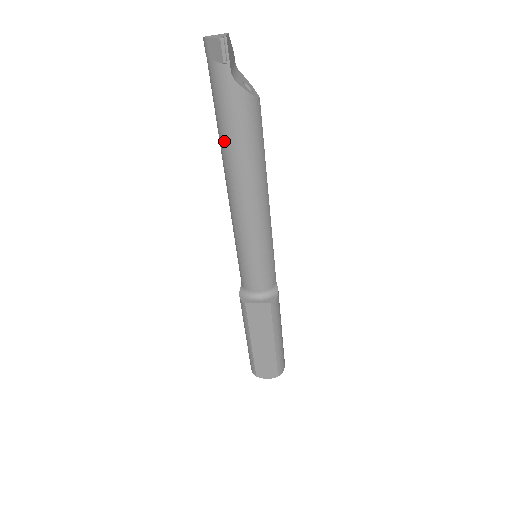
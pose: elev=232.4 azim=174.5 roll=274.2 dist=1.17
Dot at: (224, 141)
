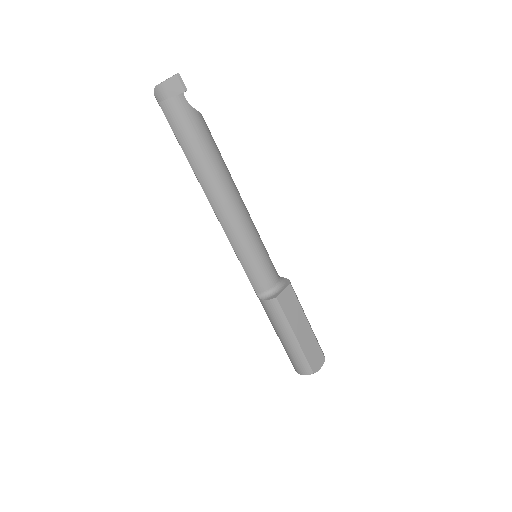
Dot at: (200, 161)
